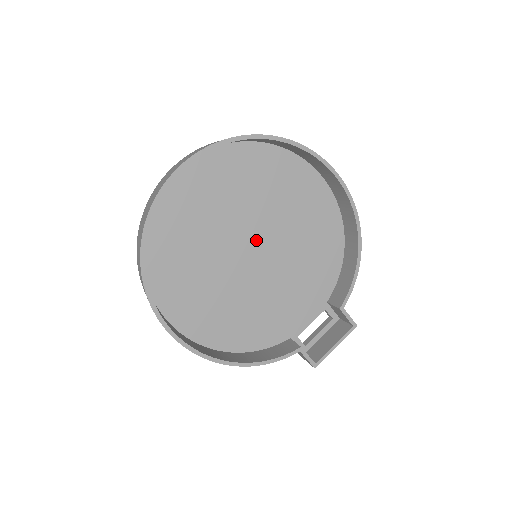
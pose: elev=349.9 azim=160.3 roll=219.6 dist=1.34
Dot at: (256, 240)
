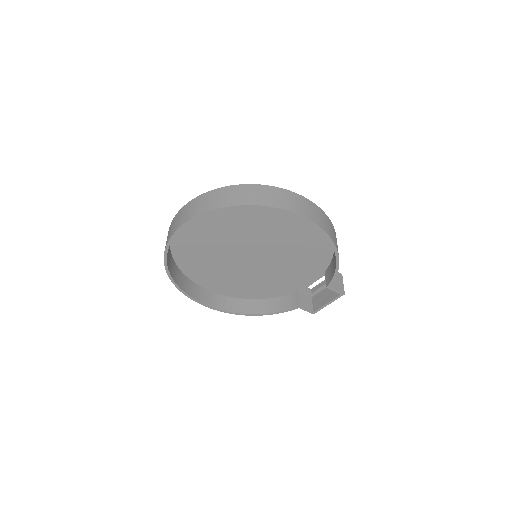
Dot at: (254, 247)
